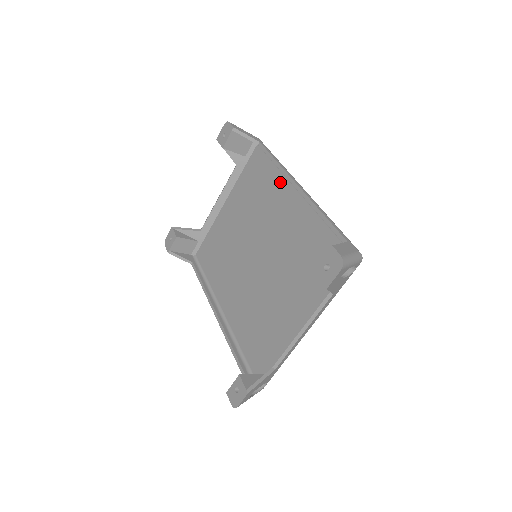
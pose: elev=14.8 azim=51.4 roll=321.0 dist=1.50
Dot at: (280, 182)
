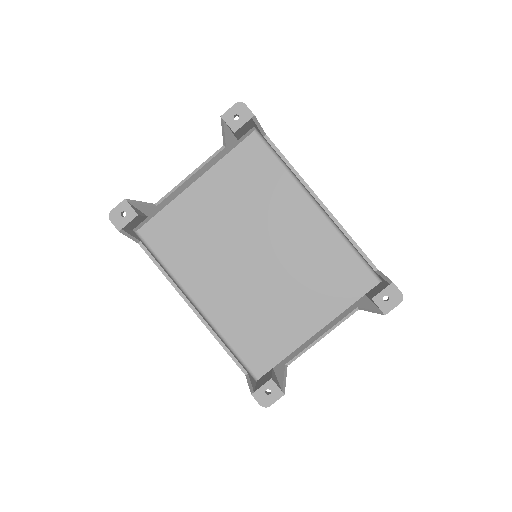
Dot at: (290, 187)
